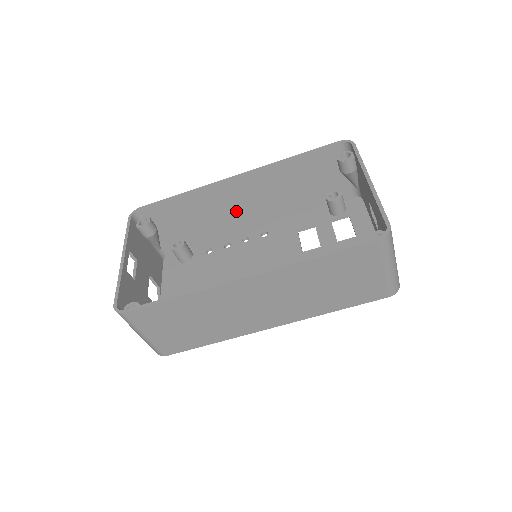
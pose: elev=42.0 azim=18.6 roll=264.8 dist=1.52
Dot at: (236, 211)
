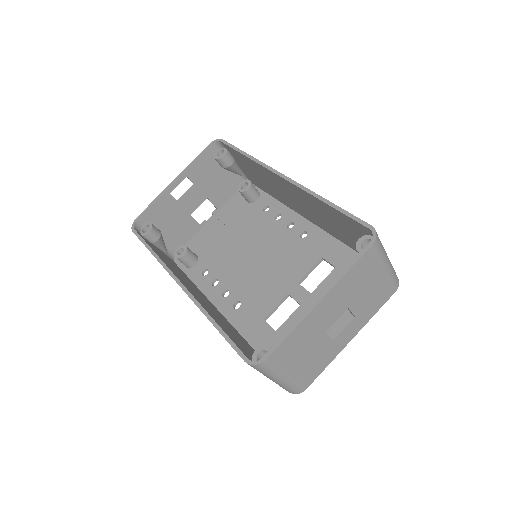
Dot at: (290, 198)
